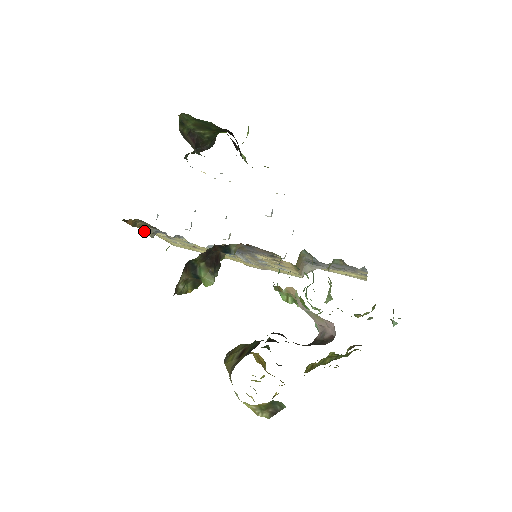
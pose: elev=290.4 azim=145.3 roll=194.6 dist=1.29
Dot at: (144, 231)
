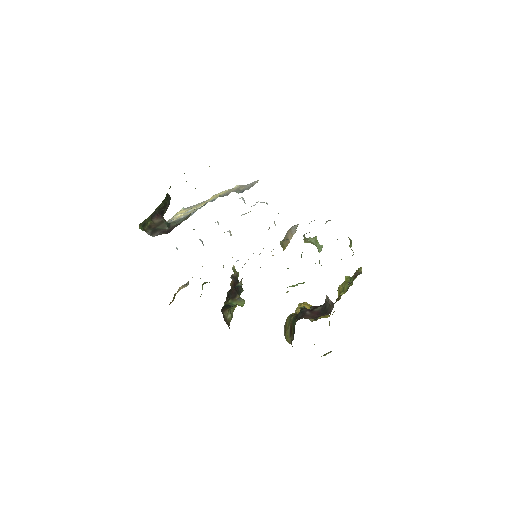
Dot at: occluded
